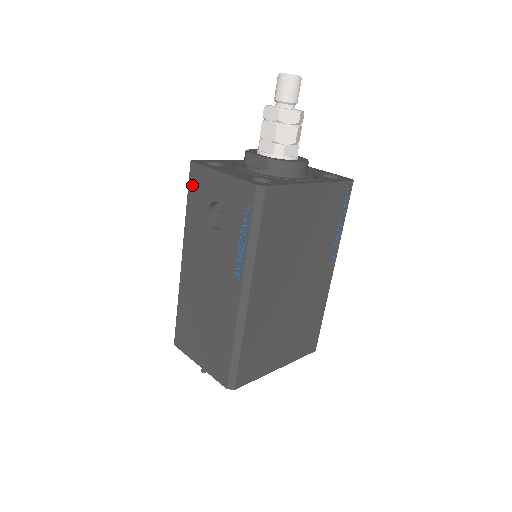
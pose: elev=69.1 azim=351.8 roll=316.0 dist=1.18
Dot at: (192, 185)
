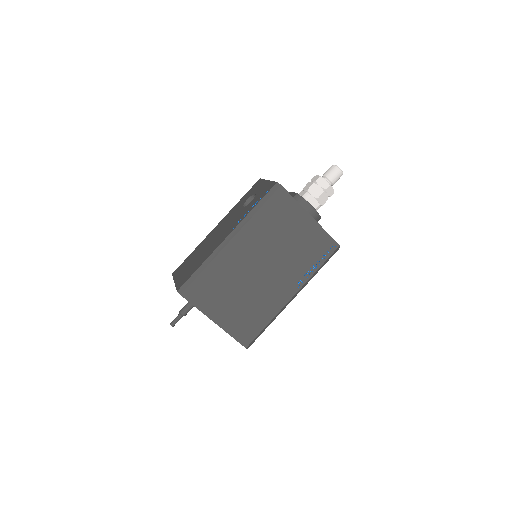
Dot at: (251, 189)
